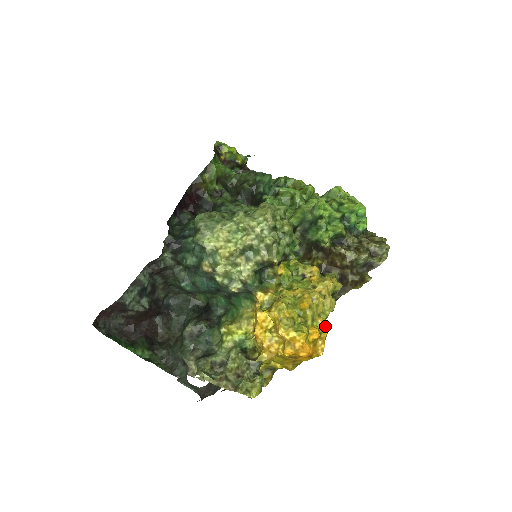
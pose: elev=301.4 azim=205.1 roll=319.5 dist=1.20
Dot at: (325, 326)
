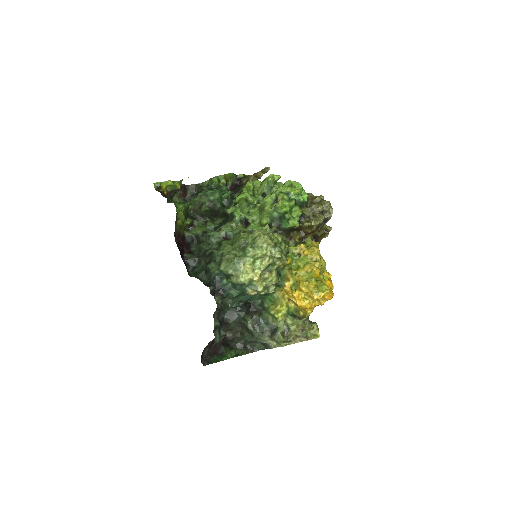
Dot at: (330, 275)
